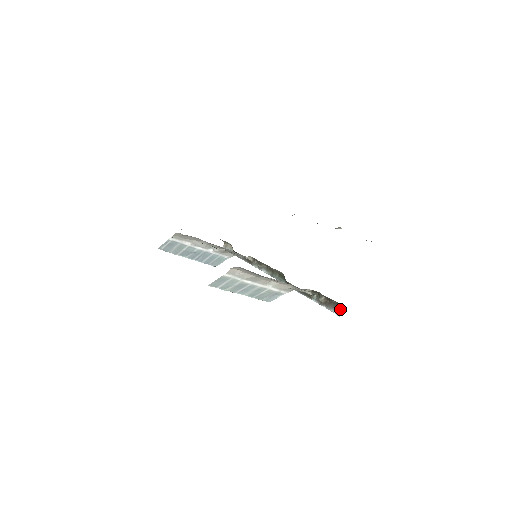
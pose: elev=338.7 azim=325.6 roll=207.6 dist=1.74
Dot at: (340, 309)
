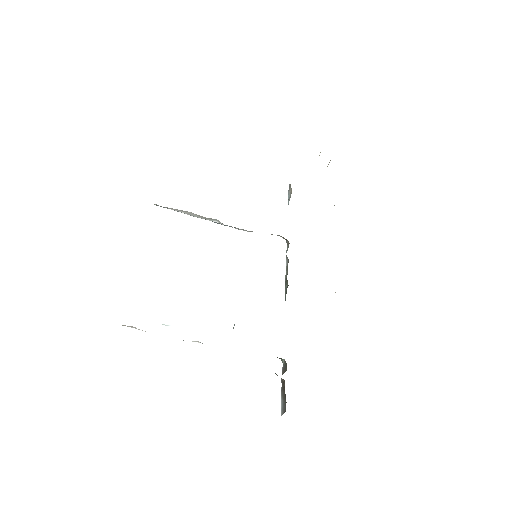
Dot at: (284, 410)
